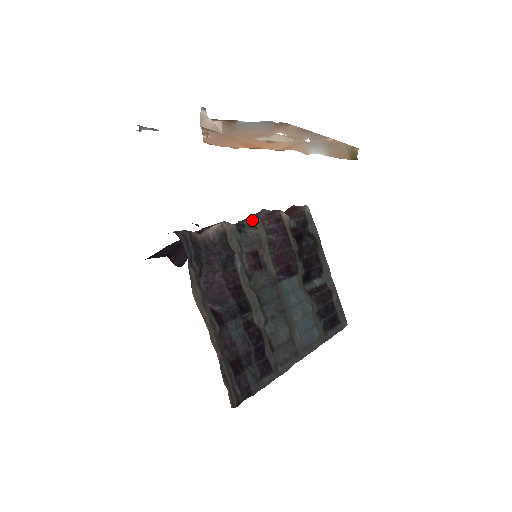
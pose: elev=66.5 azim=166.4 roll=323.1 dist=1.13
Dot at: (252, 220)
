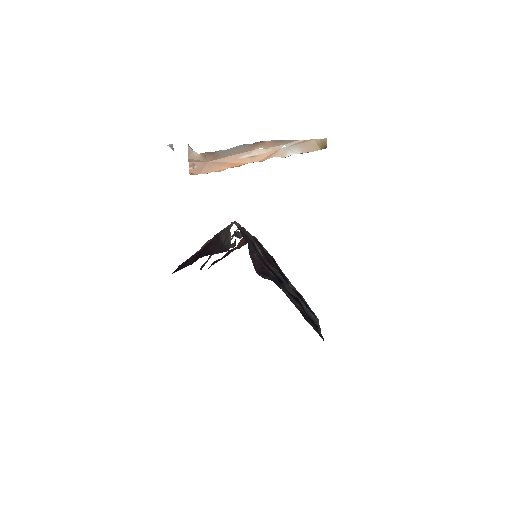
Dot at: (243, 229)
